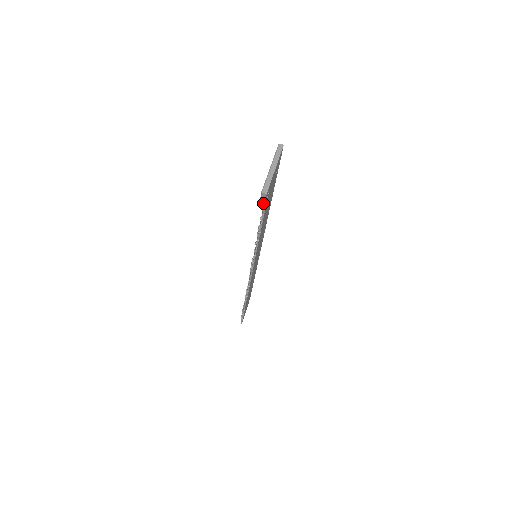
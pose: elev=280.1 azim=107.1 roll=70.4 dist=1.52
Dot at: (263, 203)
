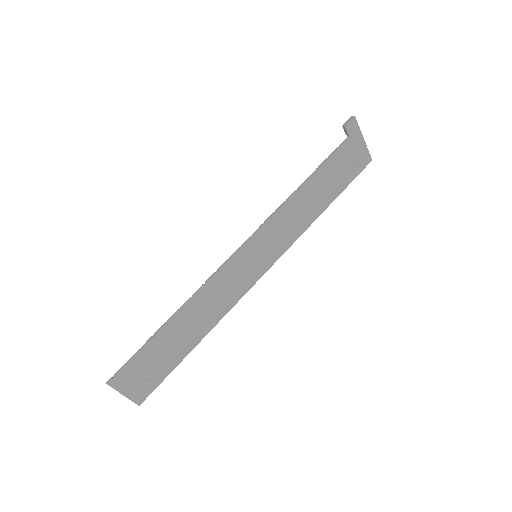
Dot at: (345, 125)
